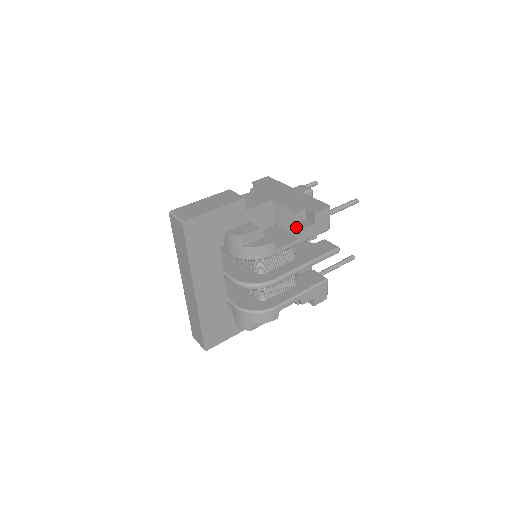
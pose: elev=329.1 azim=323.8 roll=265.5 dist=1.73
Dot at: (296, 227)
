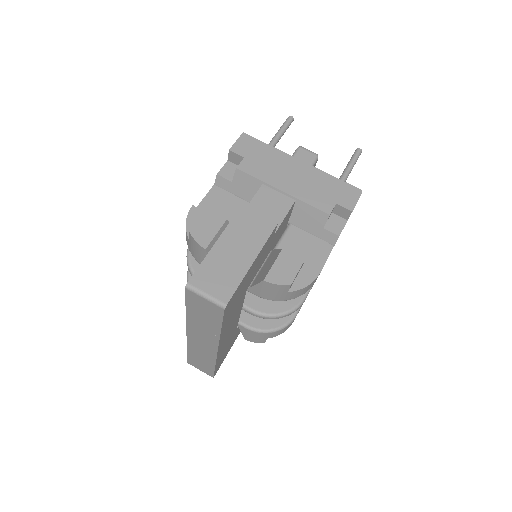
Dot at: (329, 232)
